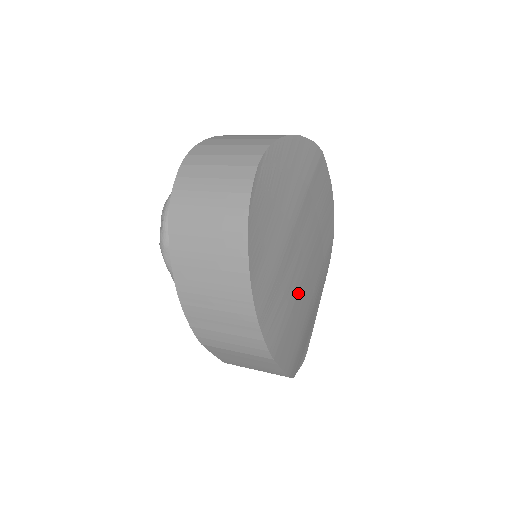
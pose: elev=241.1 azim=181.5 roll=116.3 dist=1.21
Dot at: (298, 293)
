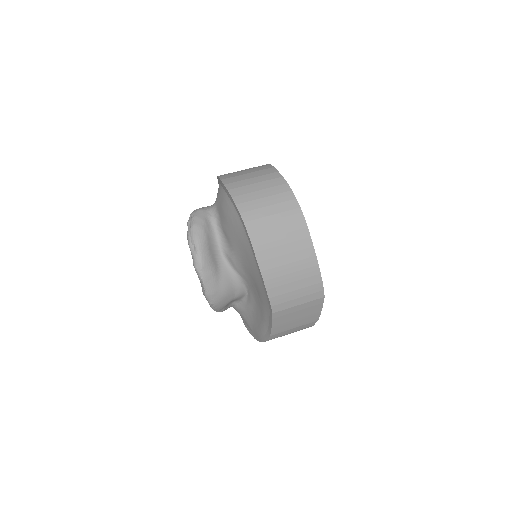
Dot at: occluded
